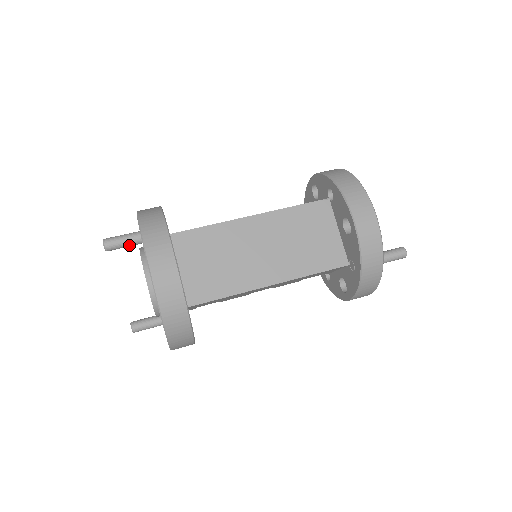
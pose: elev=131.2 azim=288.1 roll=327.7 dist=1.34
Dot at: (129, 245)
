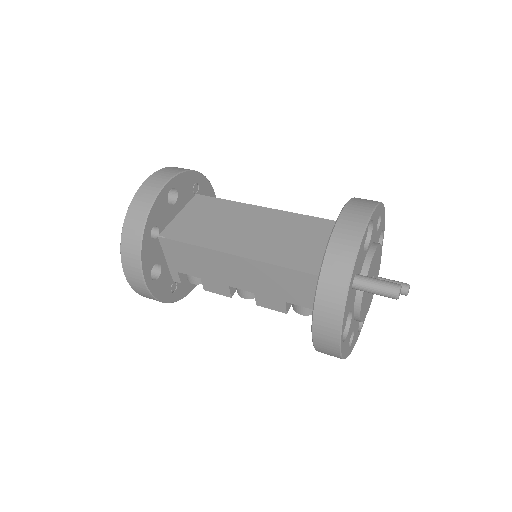
Dot at: occluded
